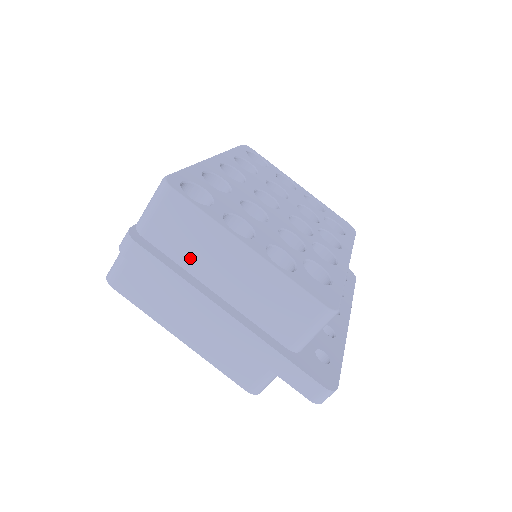
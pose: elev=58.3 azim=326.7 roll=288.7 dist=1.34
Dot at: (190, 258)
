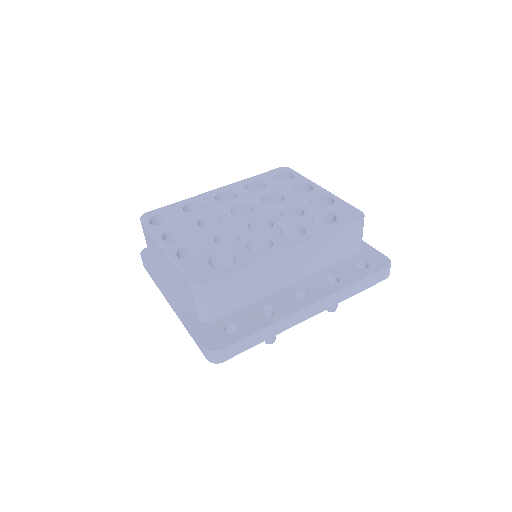
Dot at: (159, 261)
